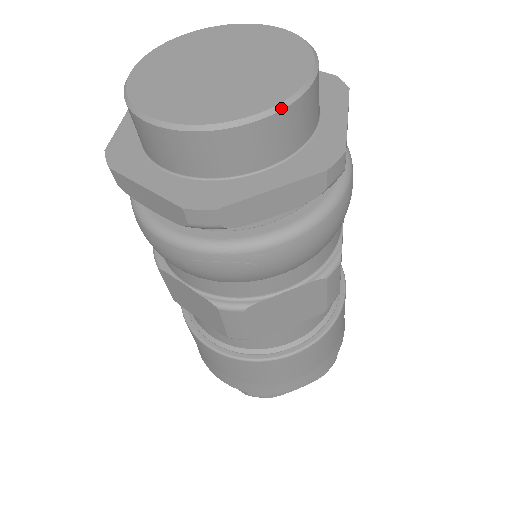
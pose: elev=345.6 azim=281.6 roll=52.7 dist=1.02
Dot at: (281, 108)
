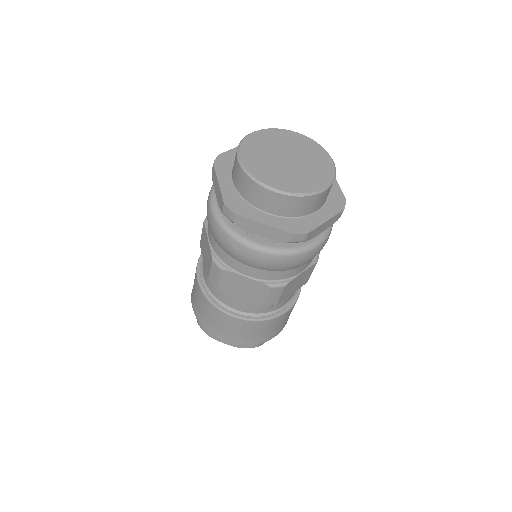
Dot at: (290, 195)
